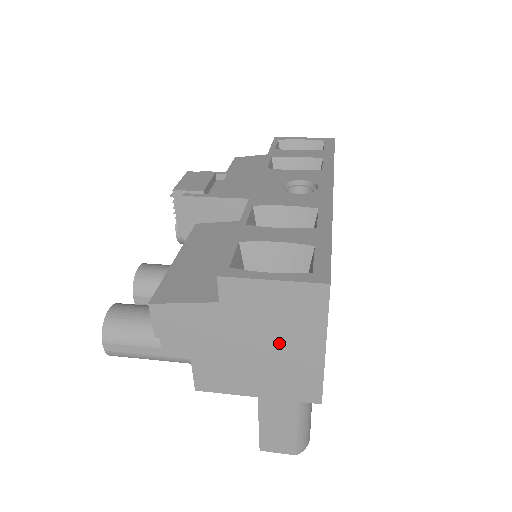
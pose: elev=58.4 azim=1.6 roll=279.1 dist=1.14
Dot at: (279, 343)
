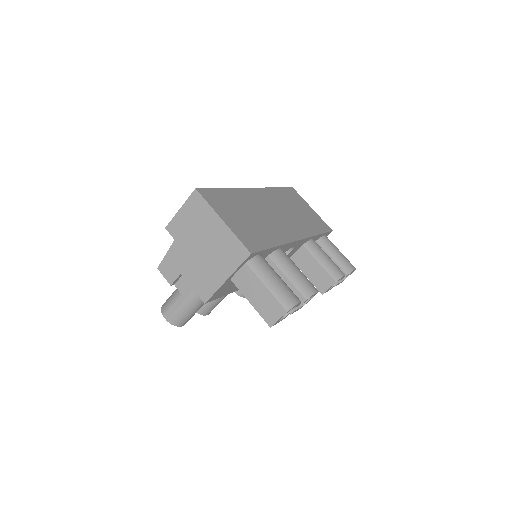
Dot at: (207, 237)
